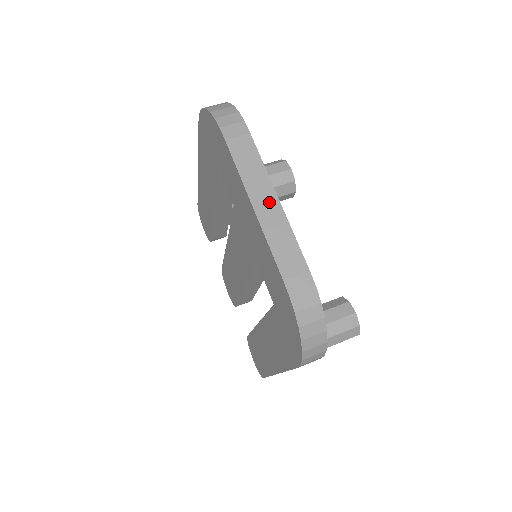
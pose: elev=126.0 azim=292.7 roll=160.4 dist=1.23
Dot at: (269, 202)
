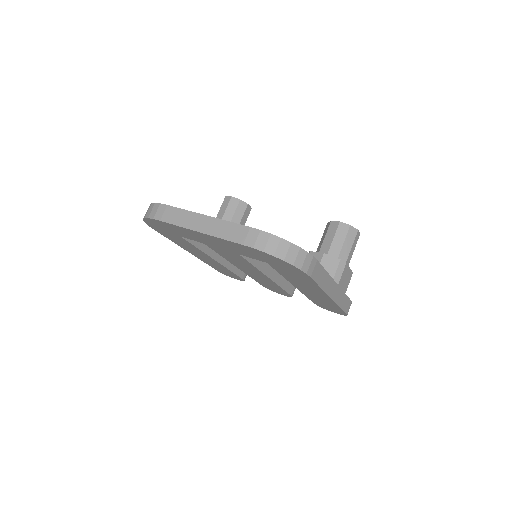
Dot at: (204, 222)
